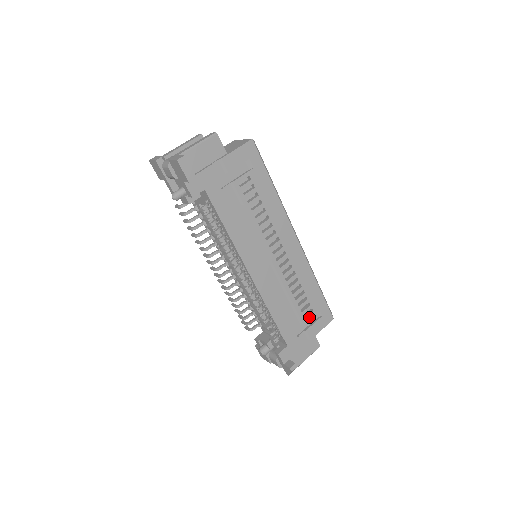
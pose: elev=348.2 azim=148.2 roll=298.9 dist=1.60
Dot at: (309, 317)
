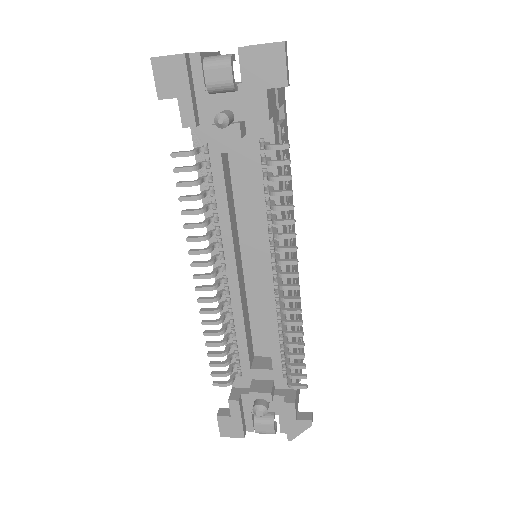
Dot at: occluded
